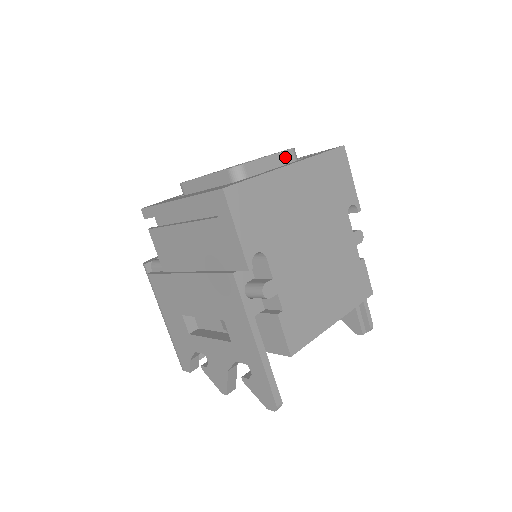
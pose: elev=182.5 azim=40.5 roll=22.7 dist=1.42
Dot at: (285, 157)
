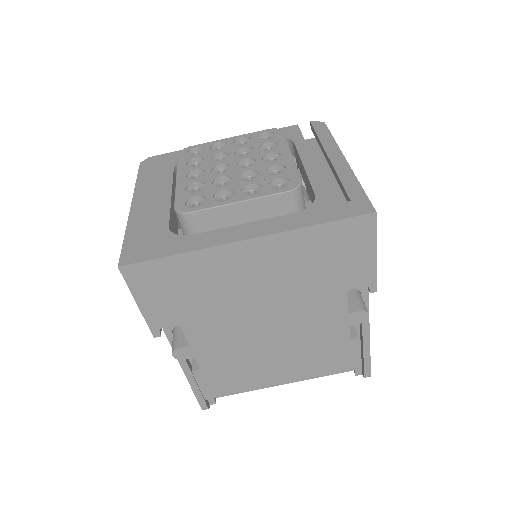
Dot at: (271, 202)
